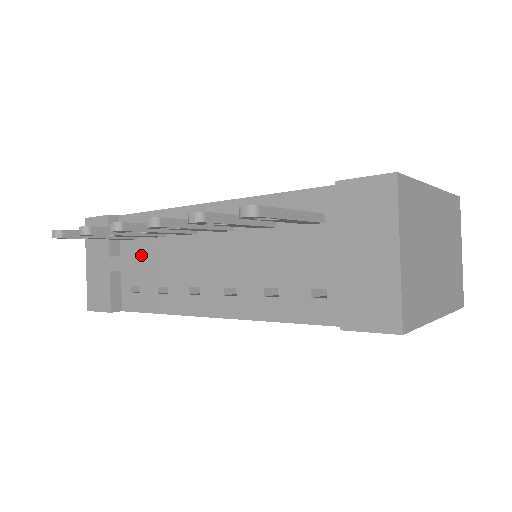
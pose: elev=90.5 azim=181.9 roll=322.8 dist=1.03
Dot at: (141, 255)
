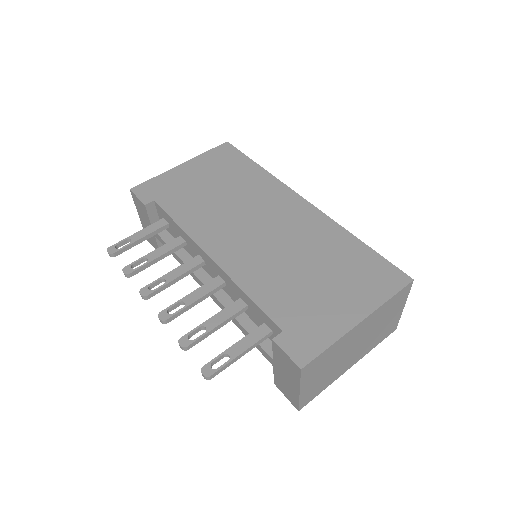
Dot at: occluded
